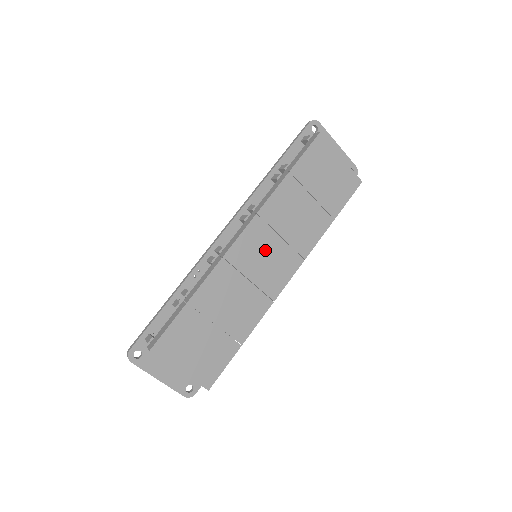
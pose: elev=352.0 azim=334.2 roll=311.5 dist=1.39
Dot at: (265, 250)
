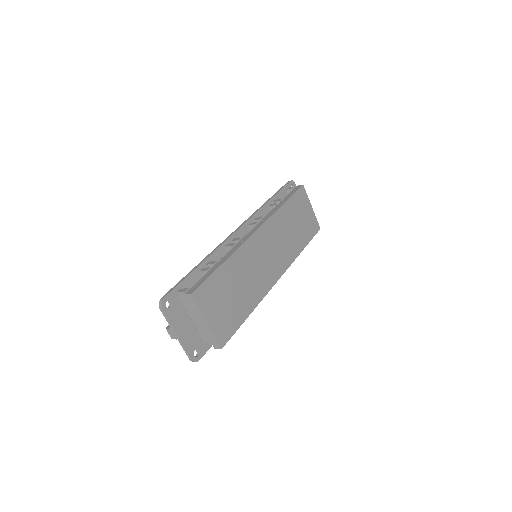
Dot at: (268, 249)
